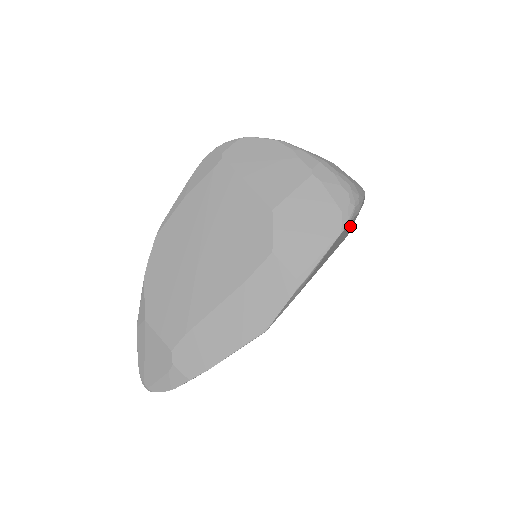
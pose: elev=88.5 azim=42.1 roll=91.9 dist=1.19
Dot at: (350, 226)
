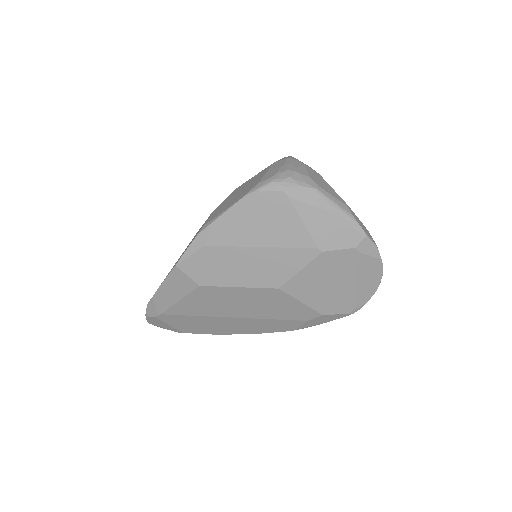
Dot at: (286, 214)
